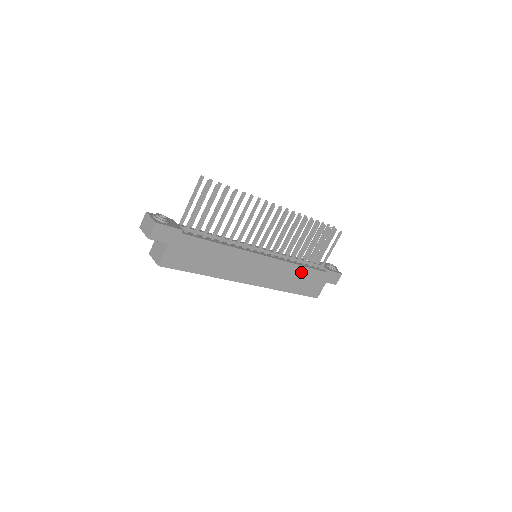
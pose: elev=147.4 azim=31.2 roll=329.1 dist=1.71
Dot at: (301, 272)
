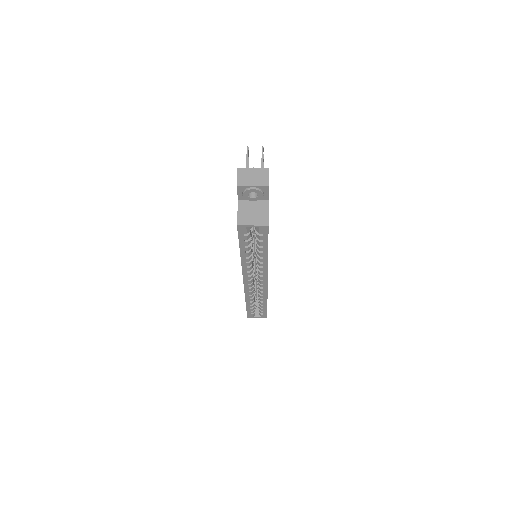
Dot at: occluded
